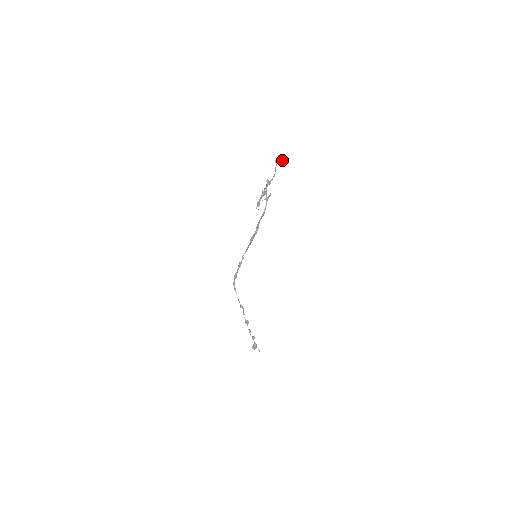
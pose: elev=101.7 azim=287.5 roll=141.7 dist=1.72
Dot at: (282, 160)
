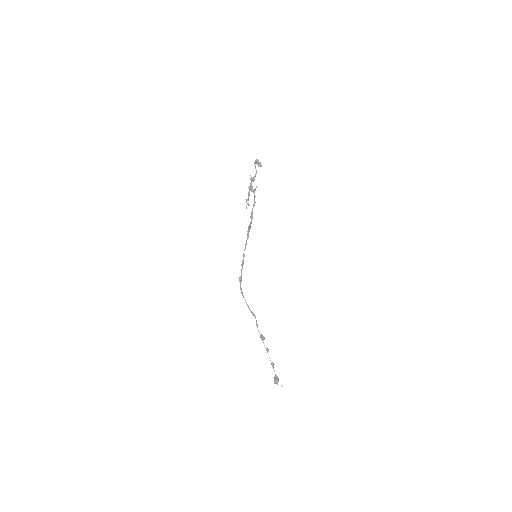
Dot at: (260, 164)
